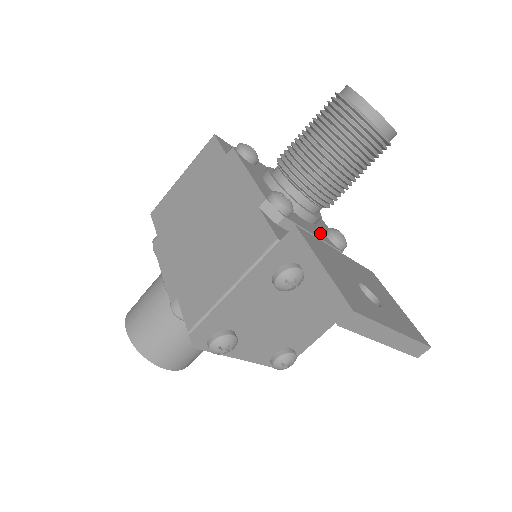
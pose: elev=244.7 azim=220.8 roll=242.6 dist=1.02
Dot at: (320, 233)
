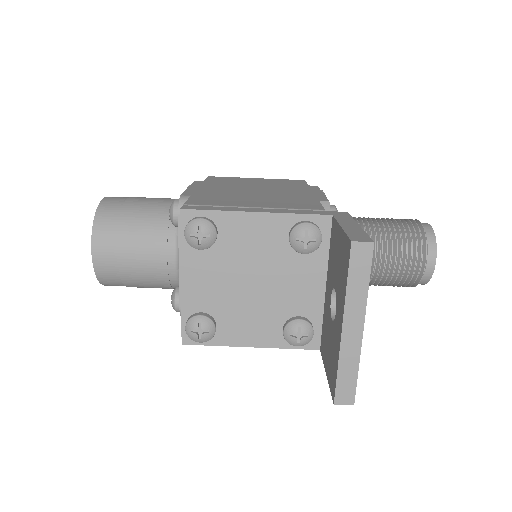
Dot at: occluded
